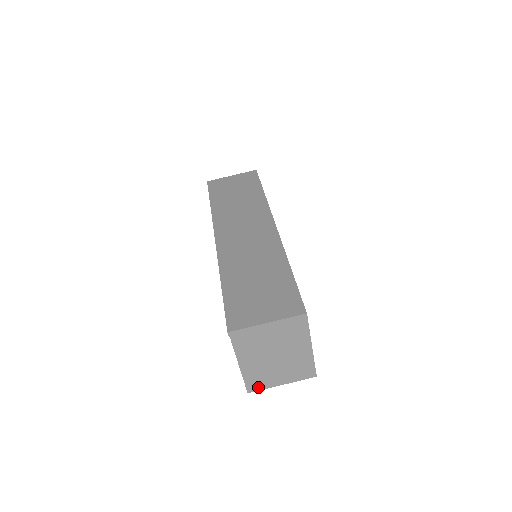
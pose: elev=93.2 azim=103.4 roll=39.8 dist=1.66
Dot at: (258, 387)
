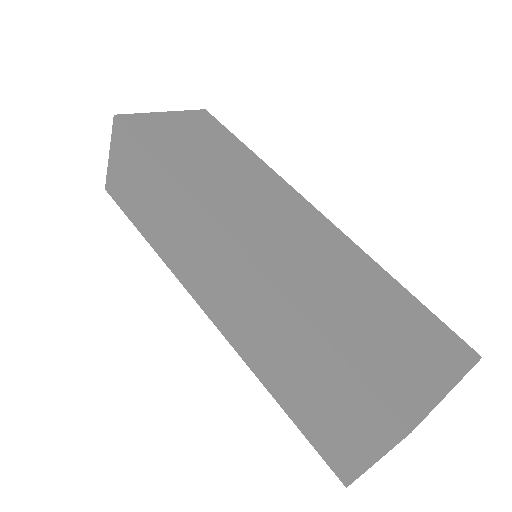
Dot at: occluded
